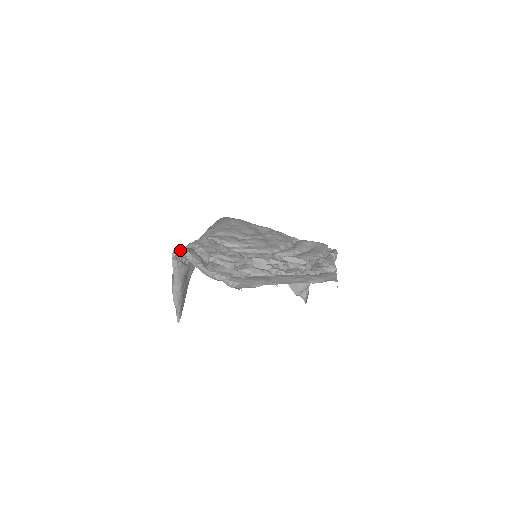
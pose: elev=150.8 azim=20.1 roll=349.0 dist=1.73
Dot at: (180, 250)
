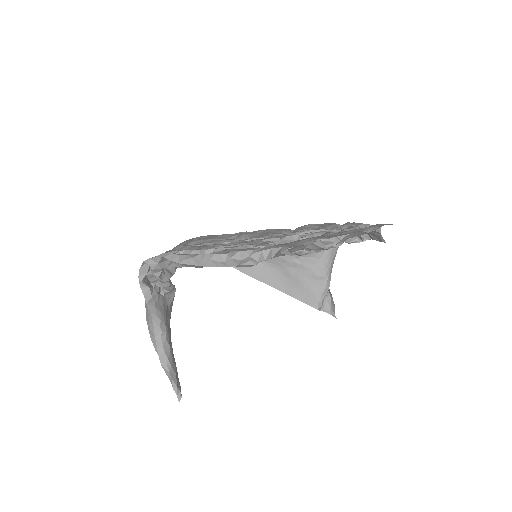
Dot at: (152, 258)
